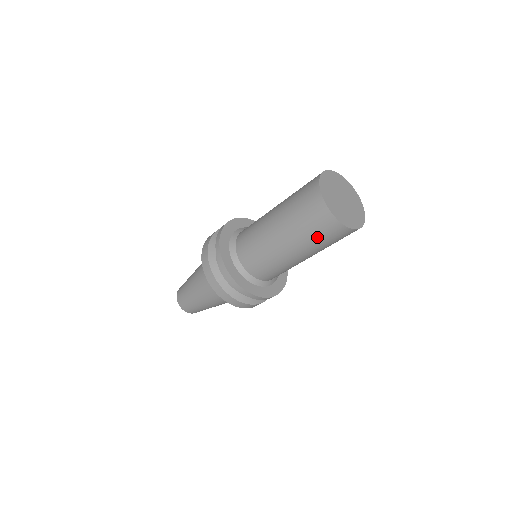
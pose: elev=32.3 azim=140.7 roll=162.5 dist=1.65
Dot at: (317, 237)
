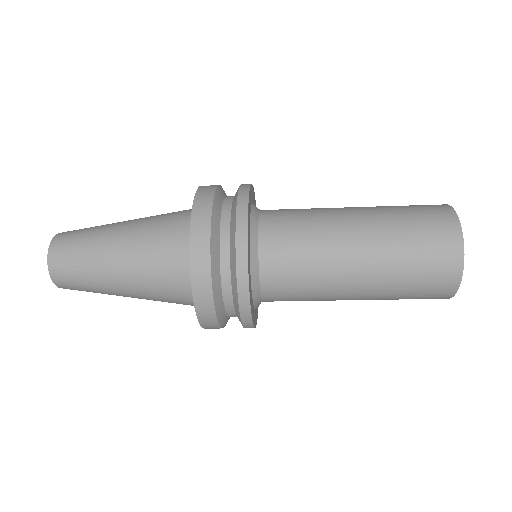
Dot at: (409, 294)
